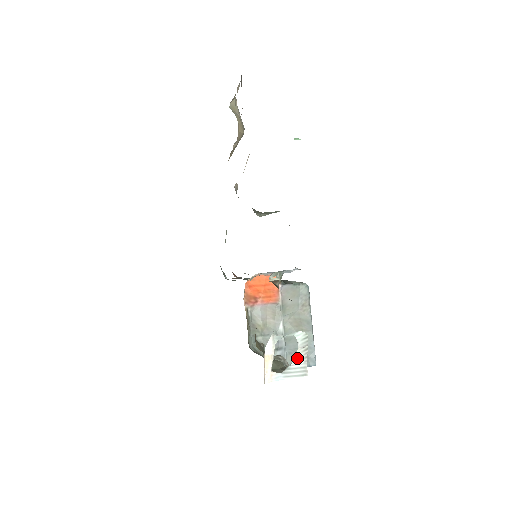
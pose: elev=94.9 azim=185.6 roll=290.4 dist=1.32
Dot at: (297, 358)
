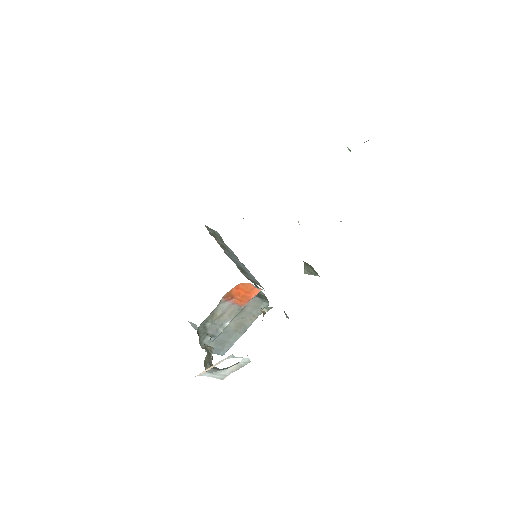
Dot at: (229, 369)
